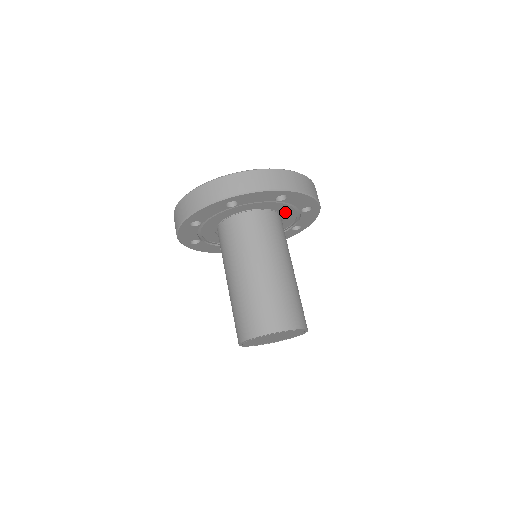
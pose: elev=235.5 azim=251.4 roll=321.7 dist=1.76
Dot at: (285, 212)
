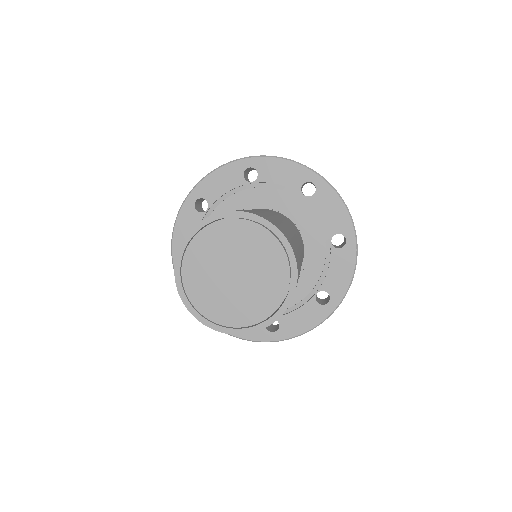
Dot at: (304, 277)
